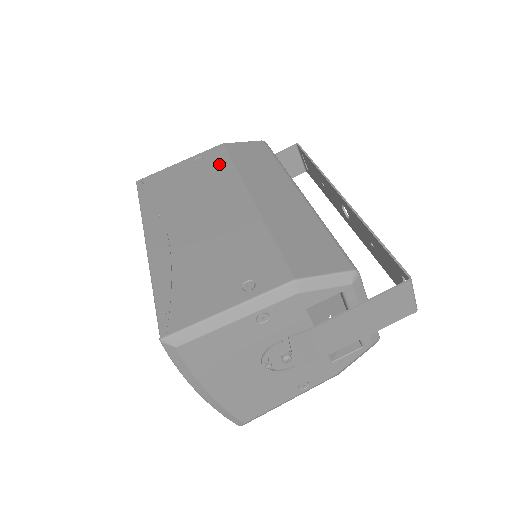
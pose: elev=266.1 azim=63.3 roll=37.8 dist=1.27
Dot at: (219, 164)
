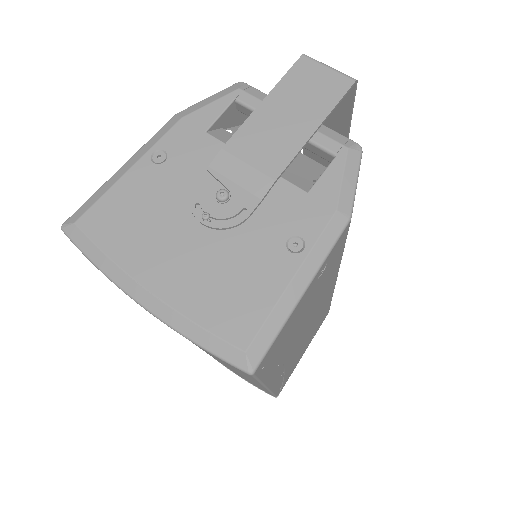
Dot at: occluded
